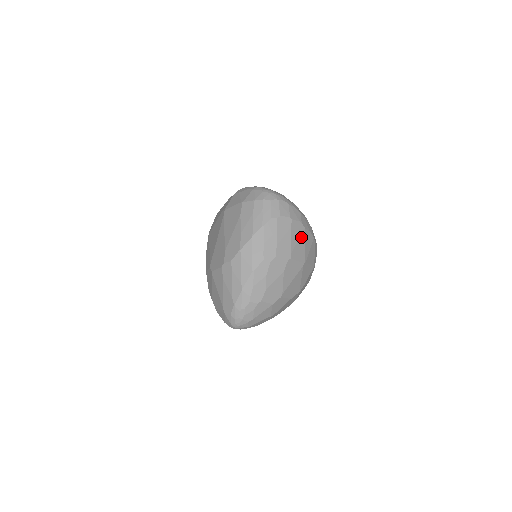
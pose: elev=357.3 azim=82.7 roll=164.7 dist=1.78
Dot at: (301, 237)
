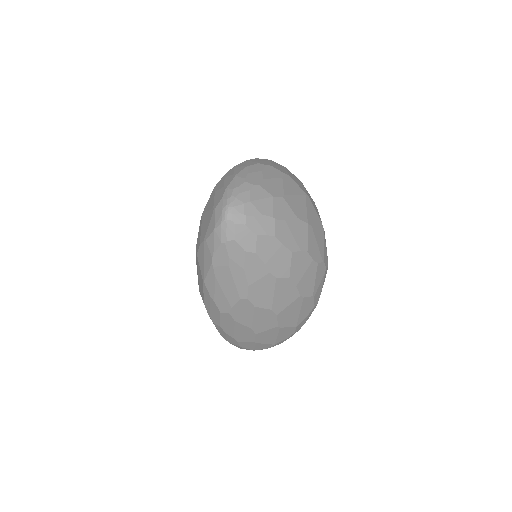
Dot at: (298, 181)
